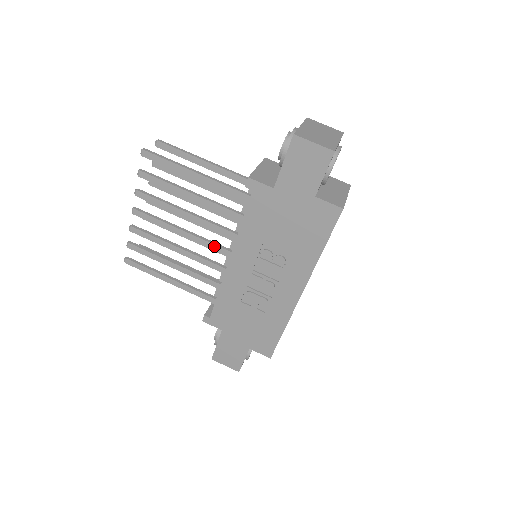
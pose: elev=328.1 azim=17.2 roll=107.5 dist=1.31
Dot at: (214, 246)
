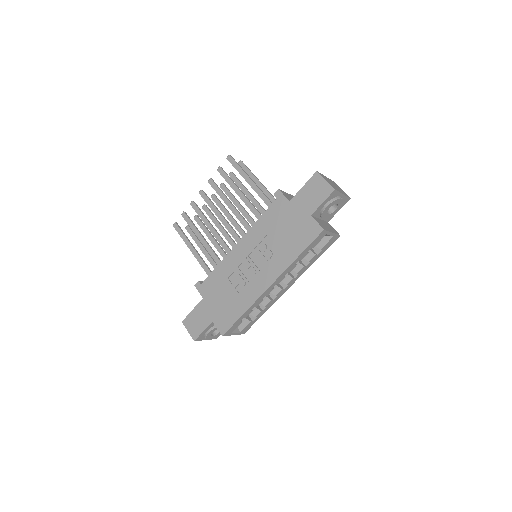
Dot at: (234, 233)
